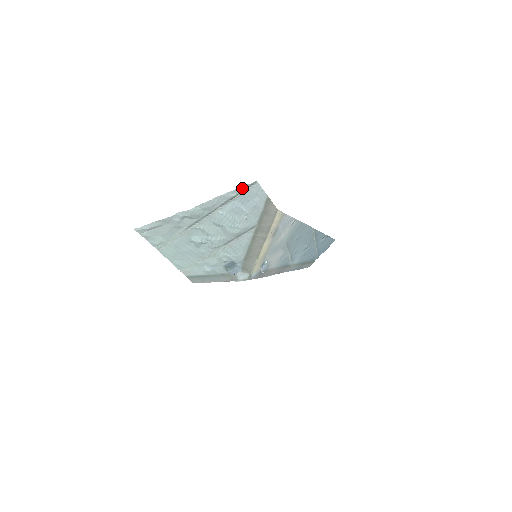
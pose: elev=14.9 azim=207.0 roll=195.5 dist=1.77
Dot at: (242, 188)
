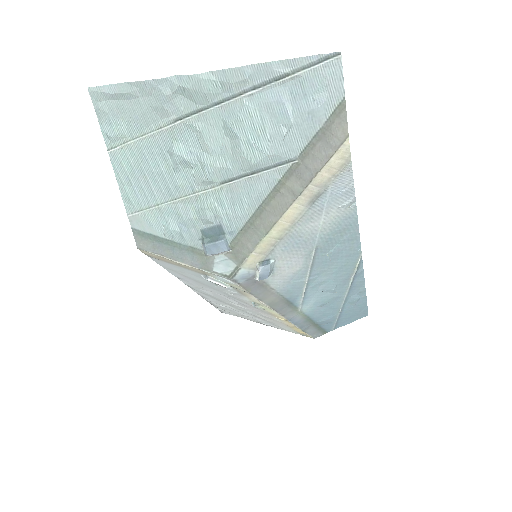
Dot at: (307, 60)
